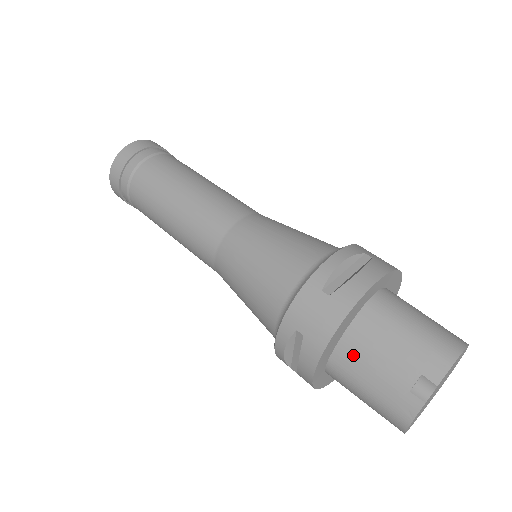
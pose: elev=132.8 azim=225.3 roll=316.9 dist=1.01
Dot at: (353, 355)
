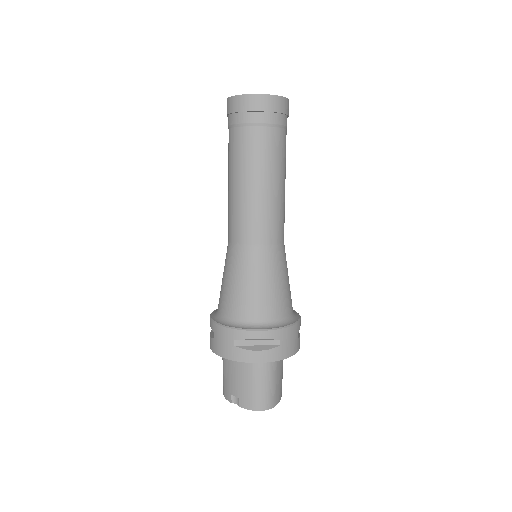
Dot at: (229, 361)
